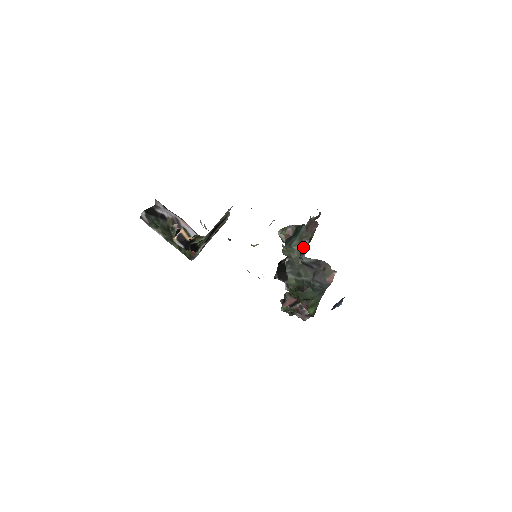
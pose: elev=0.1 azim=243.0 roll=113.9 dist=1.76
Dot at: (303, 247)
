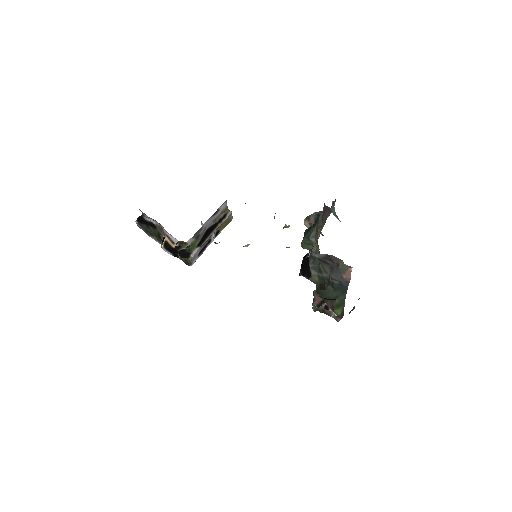
Dot at: occluded
